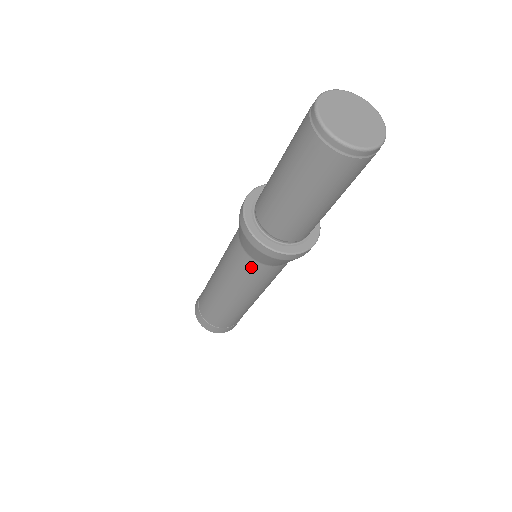
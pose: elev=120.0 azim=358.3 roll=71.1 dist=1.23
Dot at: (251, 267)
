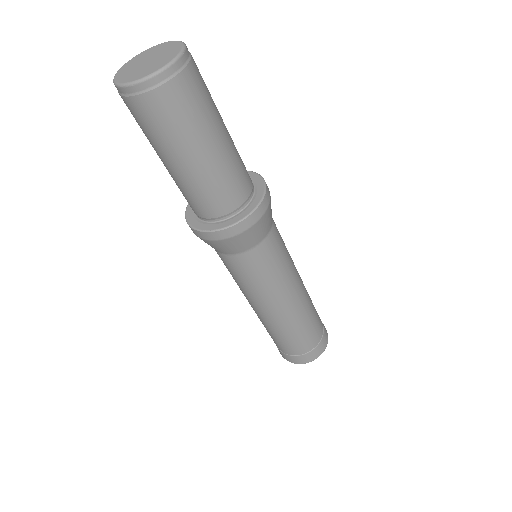
Dot at: (264, 254)
